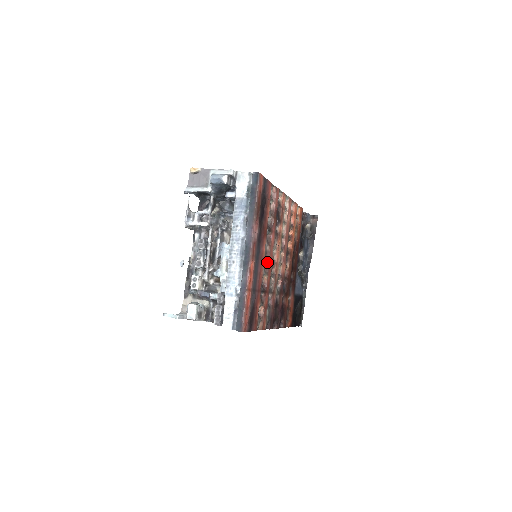
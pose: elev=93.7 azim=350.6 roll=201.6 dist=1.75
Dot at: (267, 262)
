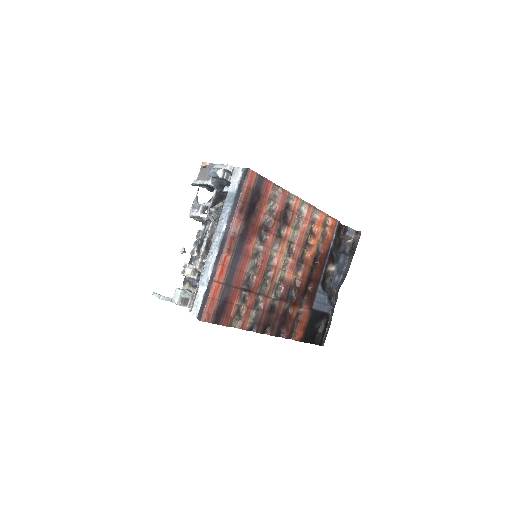
Dot at: (259, 262)
